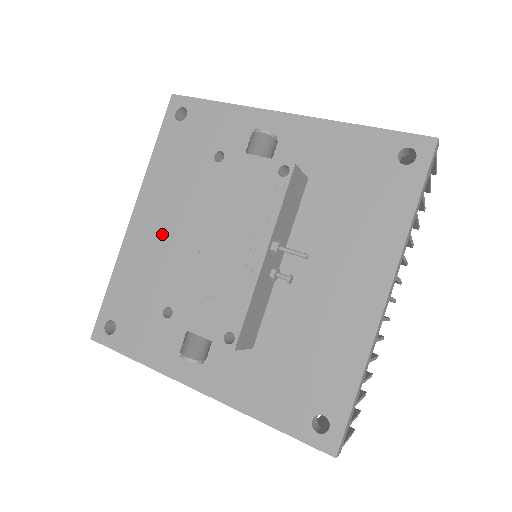
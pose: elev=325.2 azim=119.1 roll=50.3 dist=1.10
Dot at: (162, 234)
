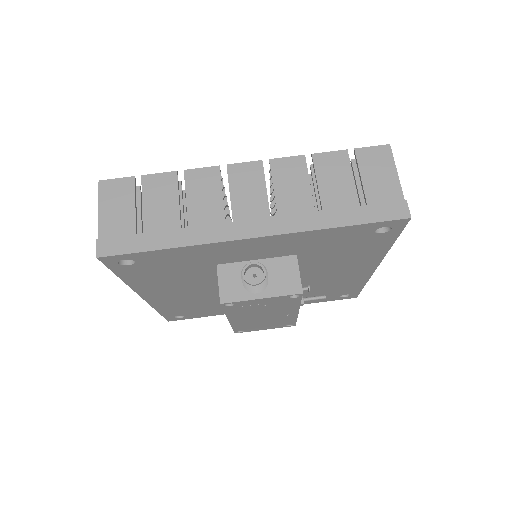
Dot at: (181, 295)
